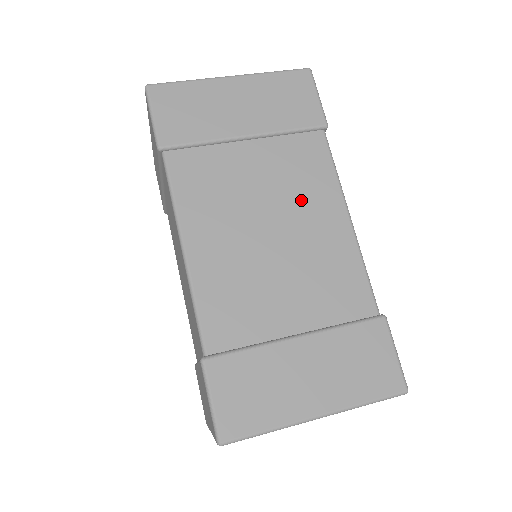
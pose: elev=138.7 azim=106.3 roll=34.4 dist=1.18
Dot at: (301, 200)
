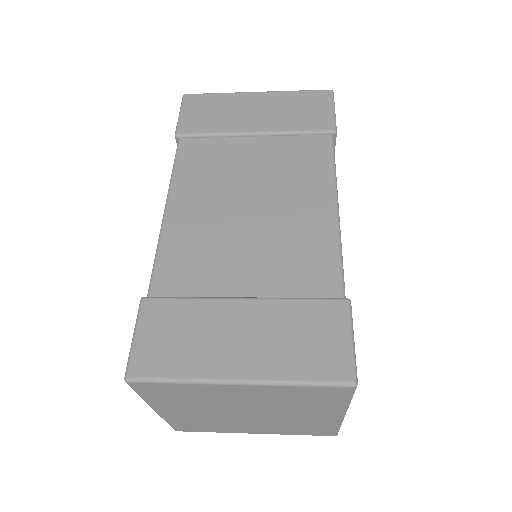
Dot at: (290, 186)
